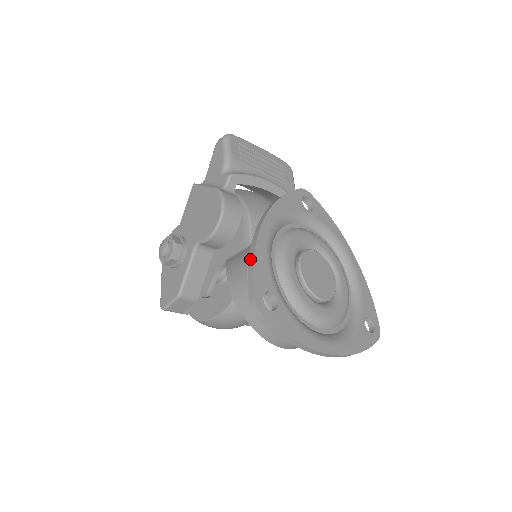
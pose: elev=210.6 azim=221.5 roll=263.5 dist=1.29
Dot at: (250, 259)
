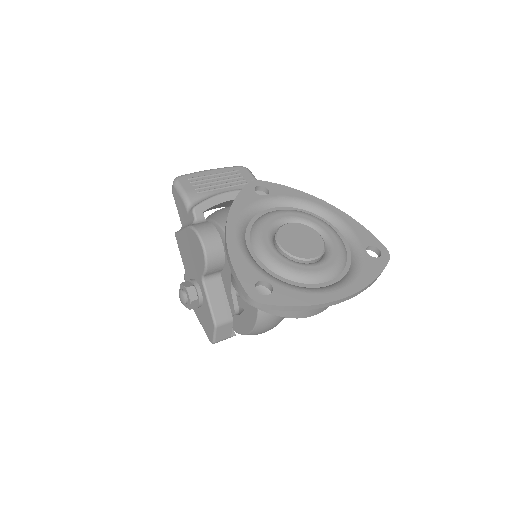
Dot at: (230, 266)
